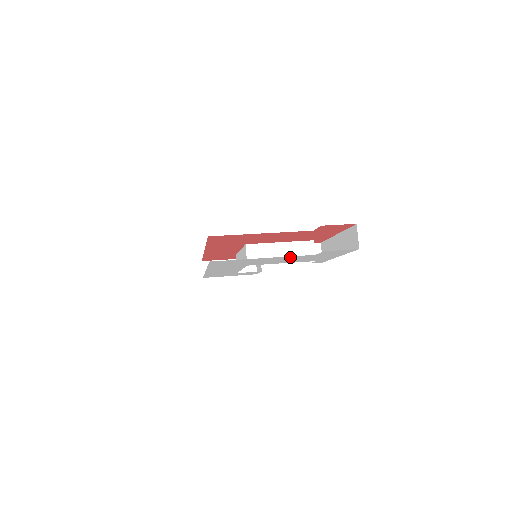
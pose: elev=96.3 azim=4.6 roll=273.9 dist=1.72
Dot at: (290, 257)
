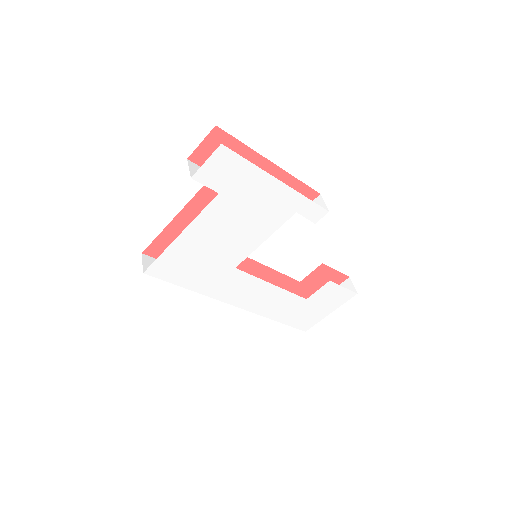
Dot at: (210, 218)
